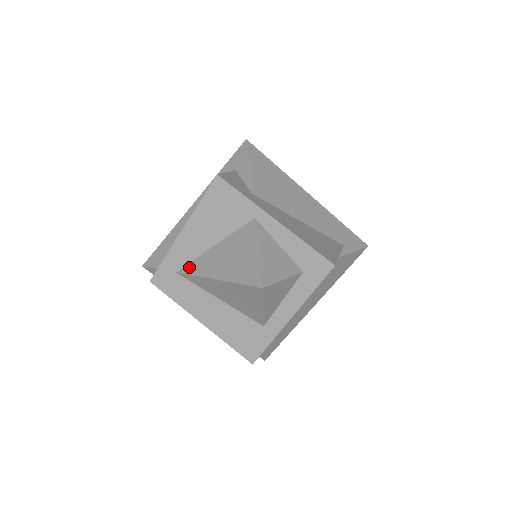
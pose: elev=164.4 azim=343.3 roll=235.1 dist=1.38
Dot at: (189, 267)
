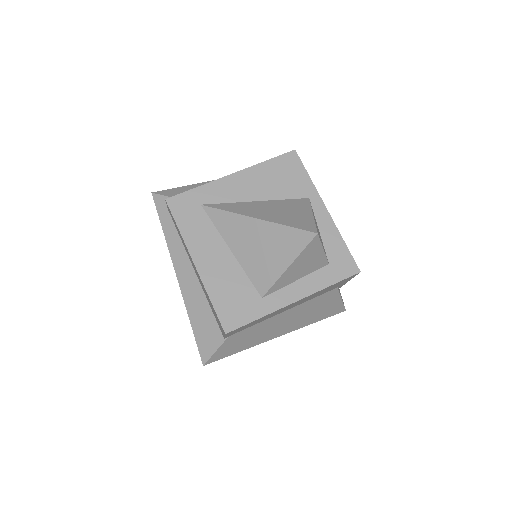
Dot at: (221, 205)
